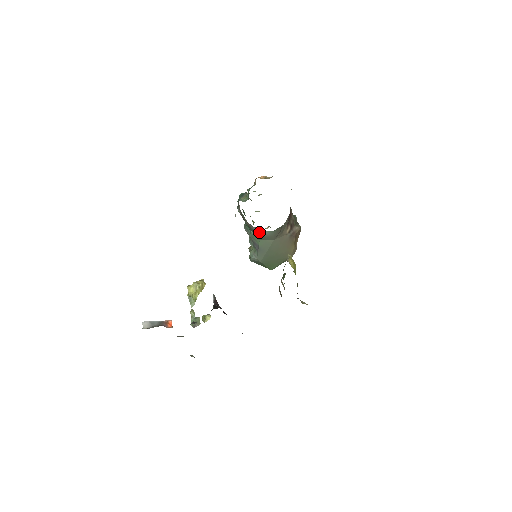
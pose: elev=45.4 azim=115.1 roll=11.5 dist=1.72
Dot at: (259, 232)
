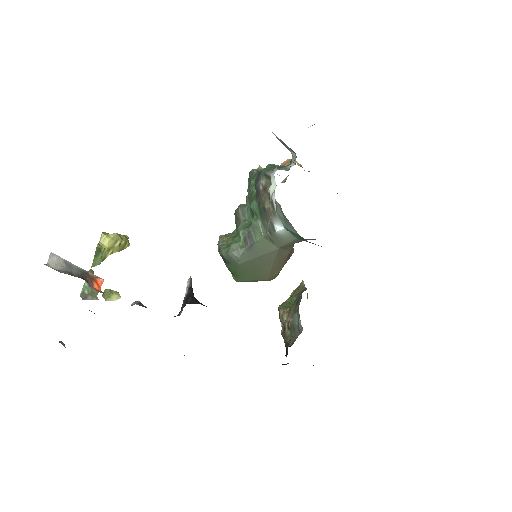
Dot at: (276, 228)
